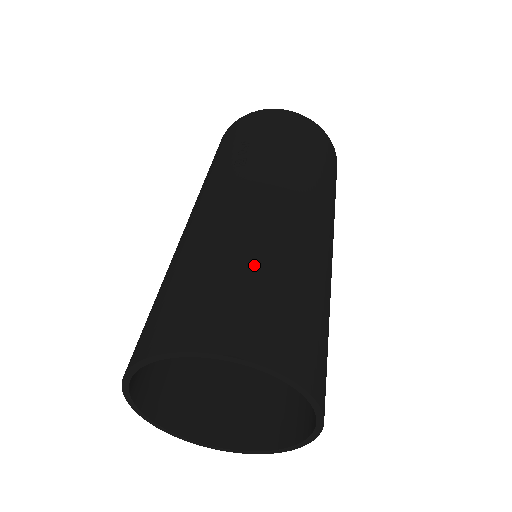
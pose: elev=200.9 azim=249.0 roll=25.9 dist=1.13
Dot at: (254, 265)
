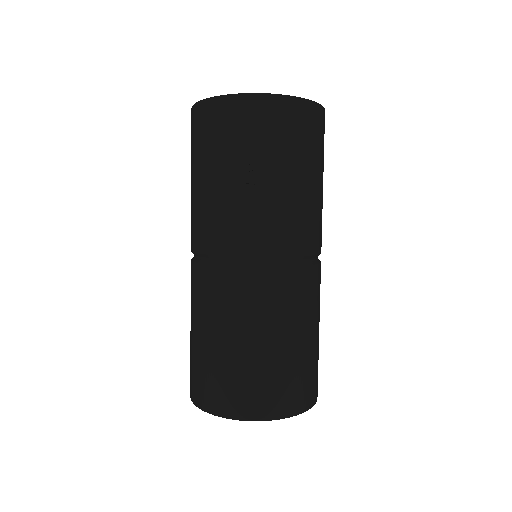
Dot at: (284, 343)
